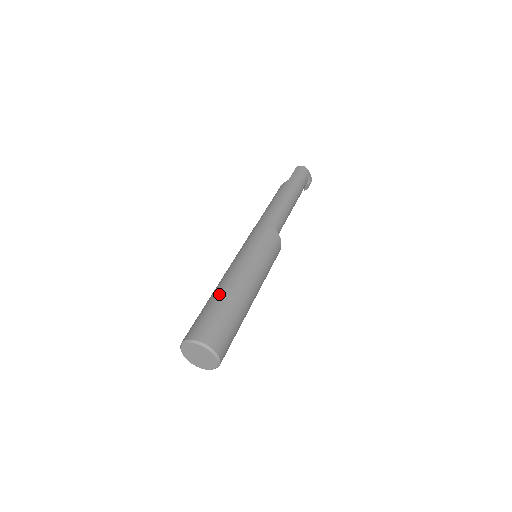
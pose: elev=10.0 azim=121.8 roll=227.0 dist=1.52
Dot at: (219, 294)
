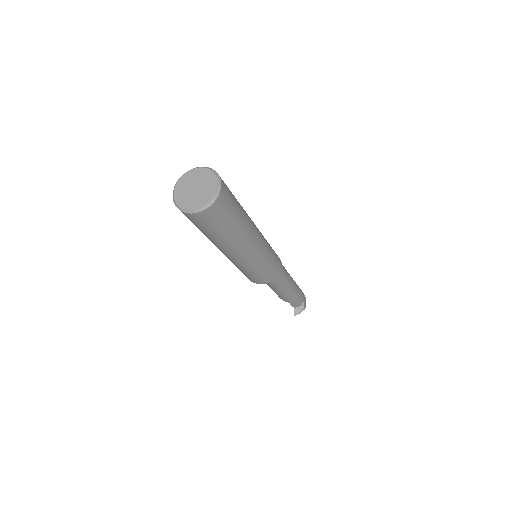
Dot at: occluded
